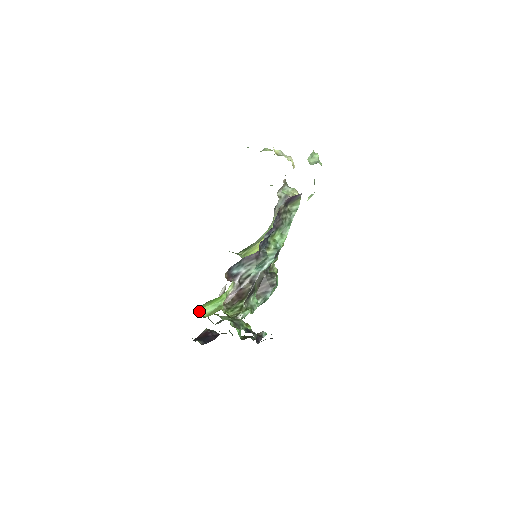
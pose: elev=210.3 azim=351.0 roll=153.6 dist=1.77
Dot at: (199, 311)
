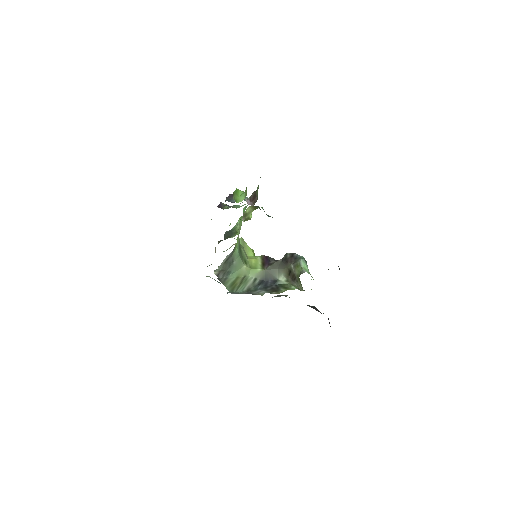
Dot at: (238, 202)
